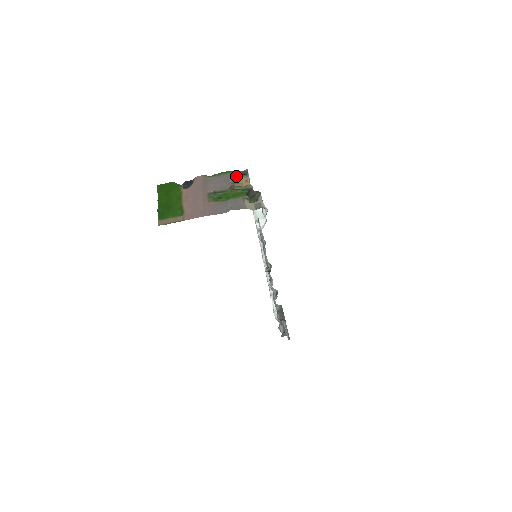
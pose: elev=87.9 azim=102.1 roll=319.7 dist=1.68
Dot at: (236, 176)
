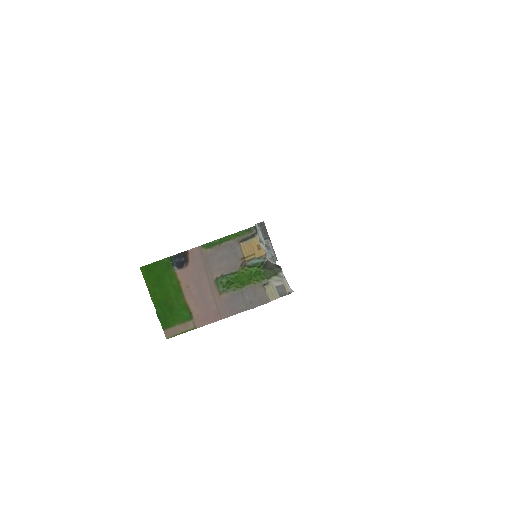
Dot at: (244, 243)
